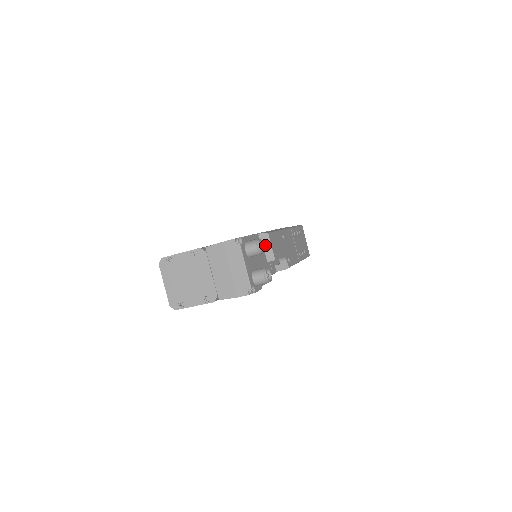
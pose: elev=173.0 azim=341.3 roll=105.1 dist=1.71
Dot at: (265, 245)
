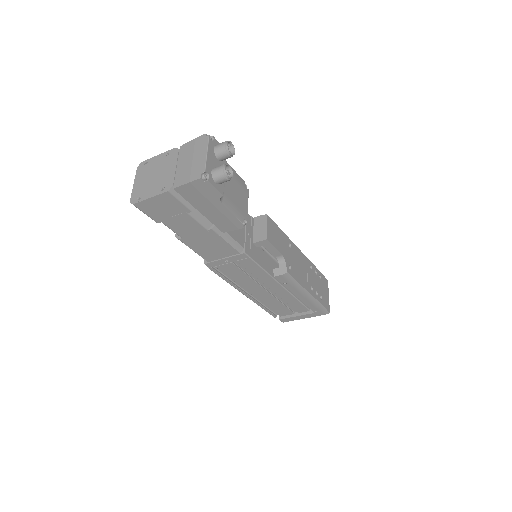
Dot at: (261, 226)
